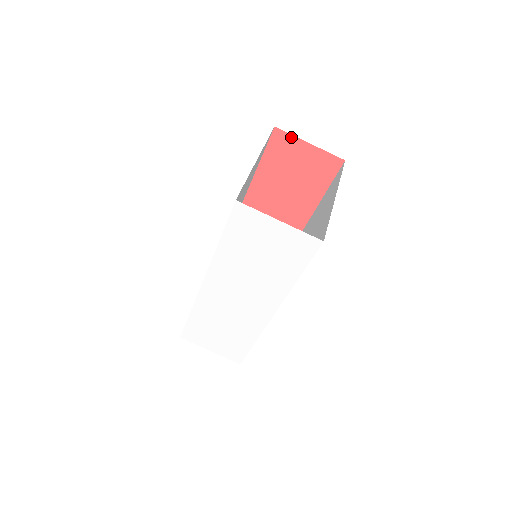
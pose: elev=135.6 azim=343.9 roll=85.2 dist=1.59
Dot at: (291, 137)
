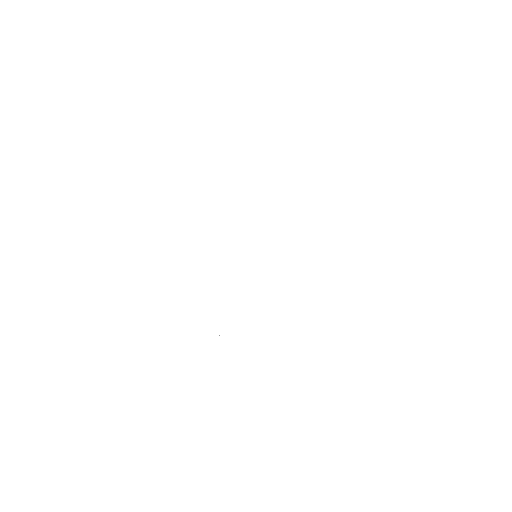
Dot at: occluded
